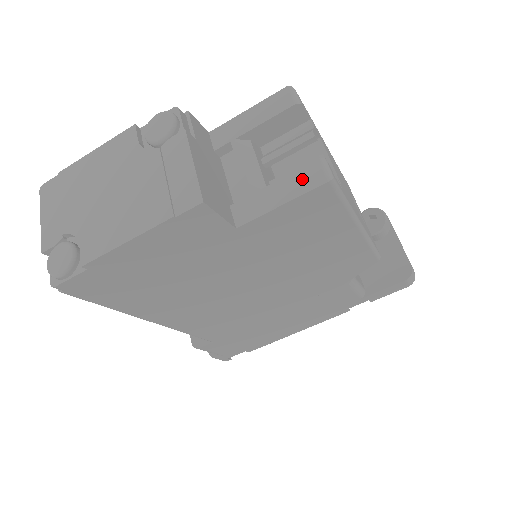
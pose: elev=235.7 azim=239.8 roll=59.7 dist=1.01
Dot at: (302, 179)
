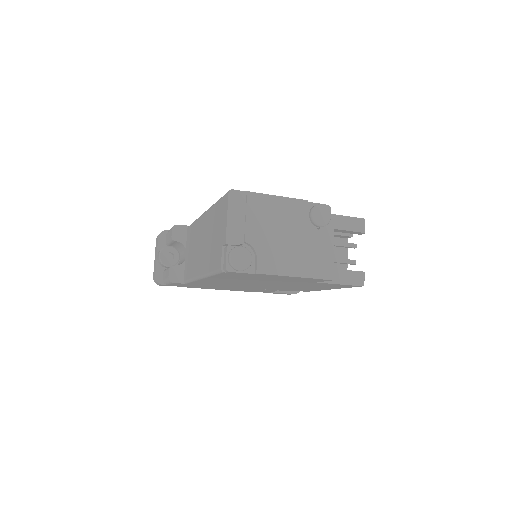
Dot at: (354, 277)
